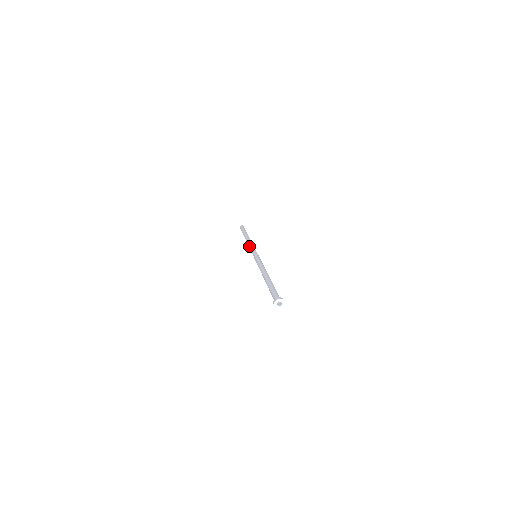
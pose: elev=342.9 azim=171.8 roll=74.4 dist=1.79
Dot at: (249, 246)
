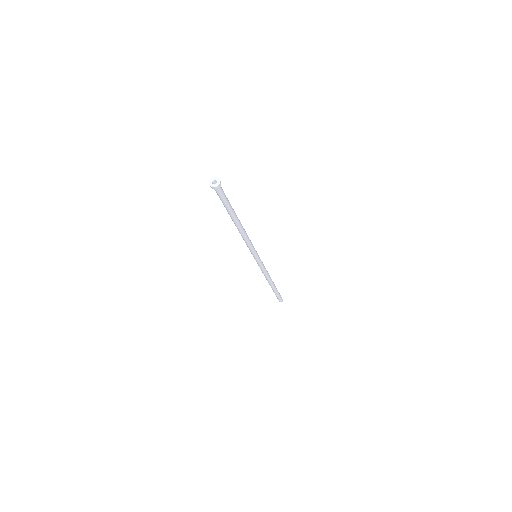
Dot at: occluded
